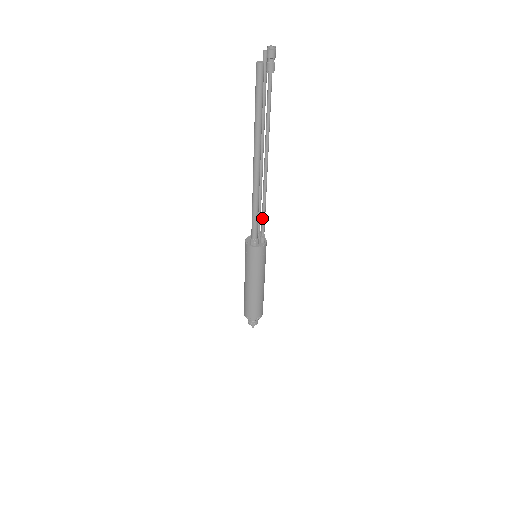
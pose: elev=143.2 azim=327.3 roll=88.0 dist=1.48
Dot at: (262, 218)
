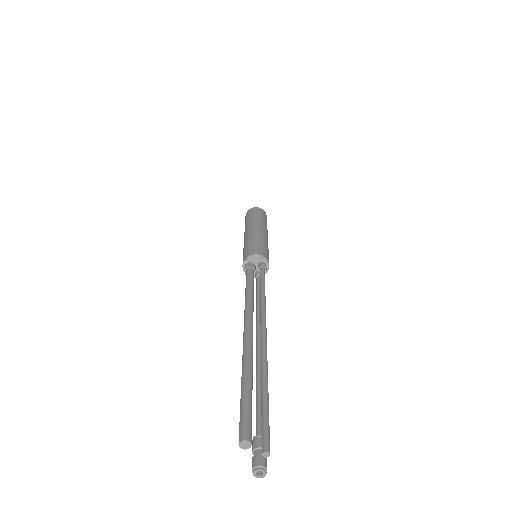
Dot at: (256, 291)
